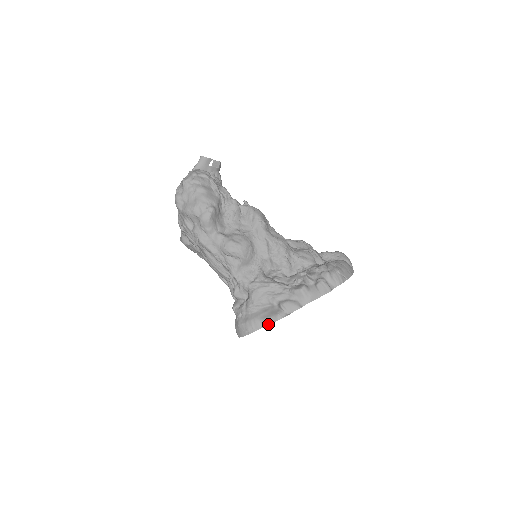
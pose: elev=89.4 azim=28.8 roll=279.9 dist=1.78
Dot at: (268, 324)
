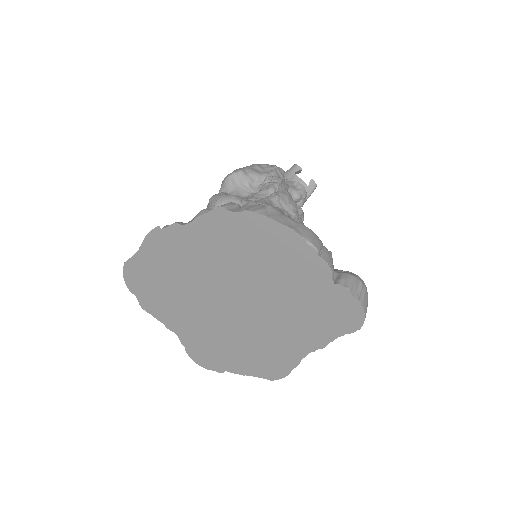
Dot at: (141, 246)
